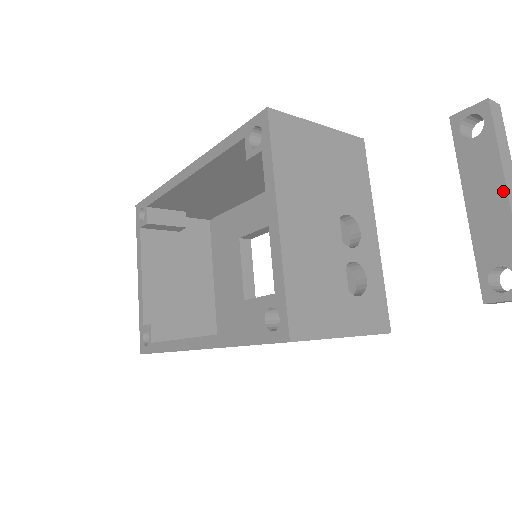
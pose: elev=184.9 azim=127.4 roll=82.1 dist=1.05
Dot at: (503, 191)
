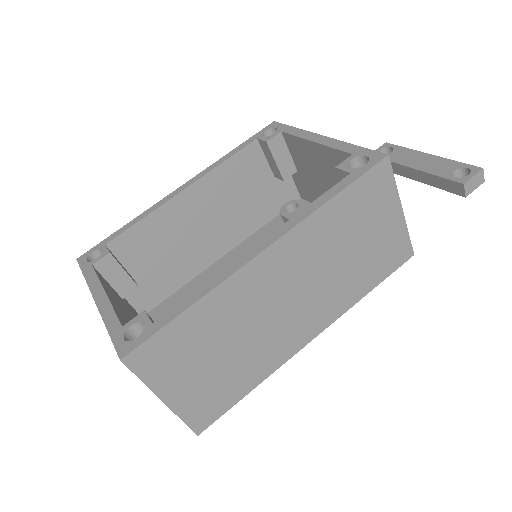
Dot at: (426, 154)
